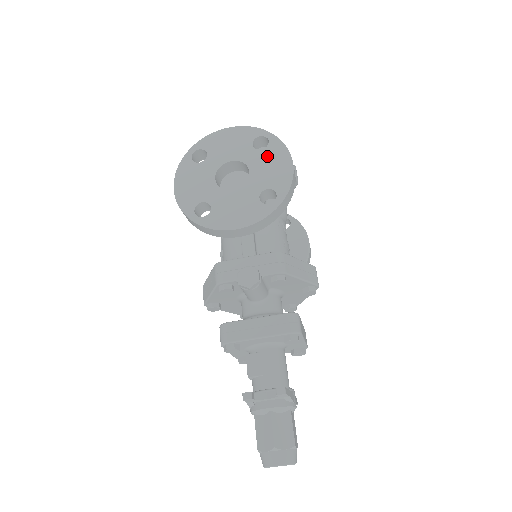
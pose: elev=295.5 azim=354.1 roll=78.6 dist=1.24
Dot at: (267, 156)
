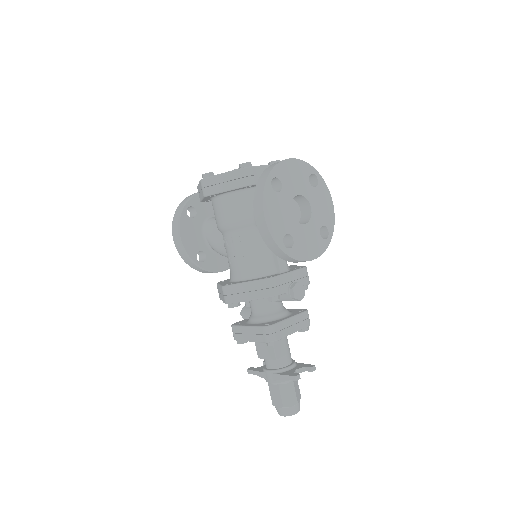
Dot at: (319, 195)
